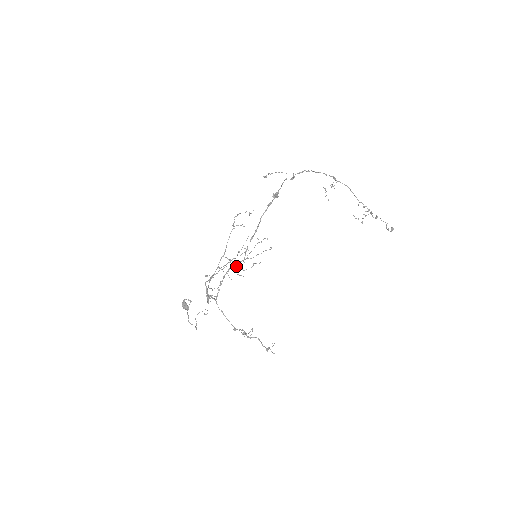
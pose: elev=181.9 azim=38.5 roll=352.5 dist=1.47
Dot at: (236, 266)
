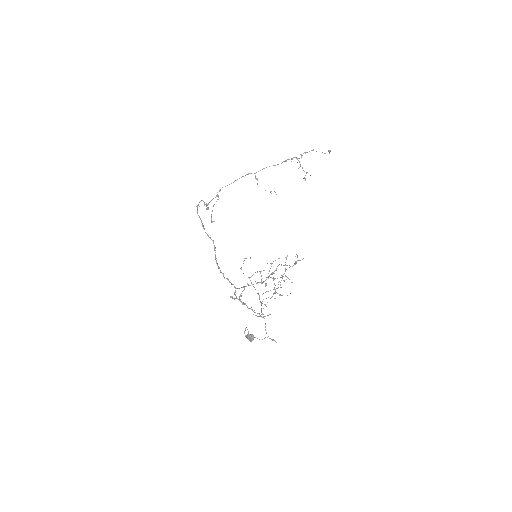
Dot at: occluded
